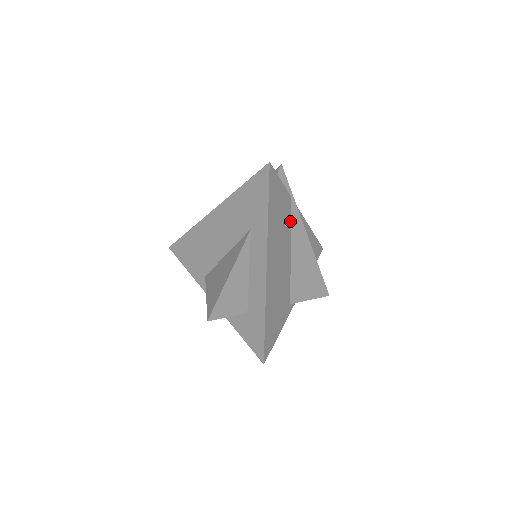
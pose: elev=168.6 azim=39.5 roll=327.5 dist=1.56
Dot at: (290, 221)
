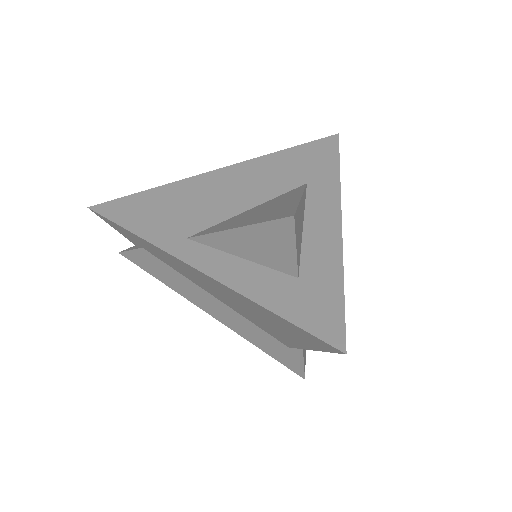
Dot at: occluded
